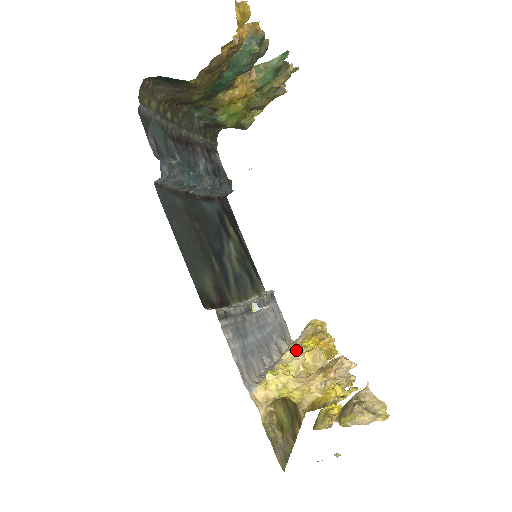
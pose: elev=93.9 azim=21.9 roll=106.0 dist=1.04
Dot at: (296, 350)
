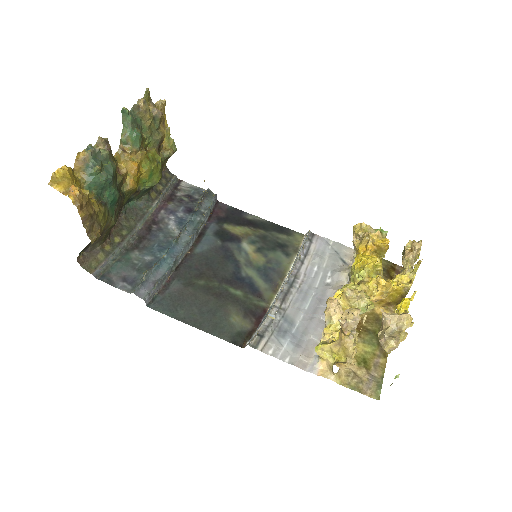
Dot at: (329, 307)
